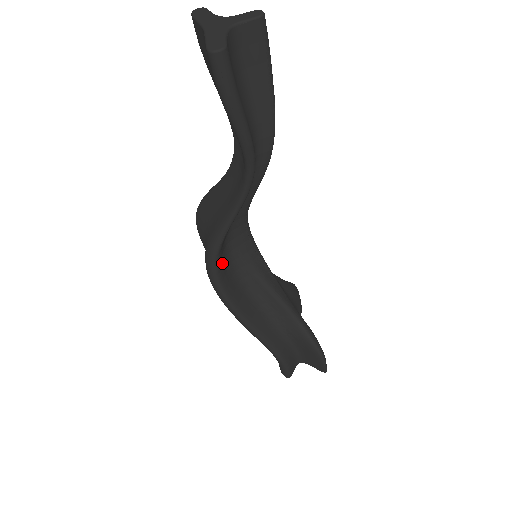
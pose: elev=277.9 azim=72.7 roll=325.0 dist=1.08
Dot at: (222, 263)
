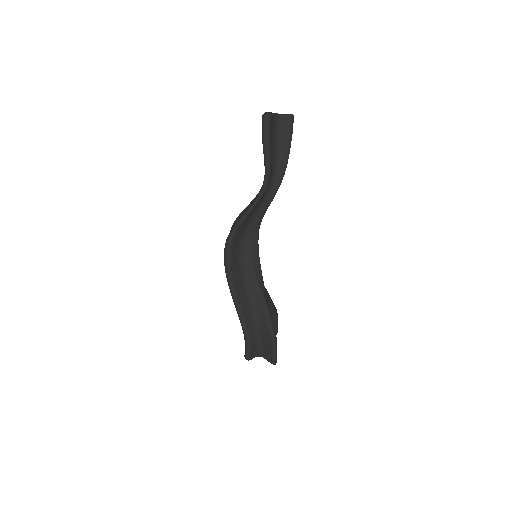
Dot at: (235, 246)
